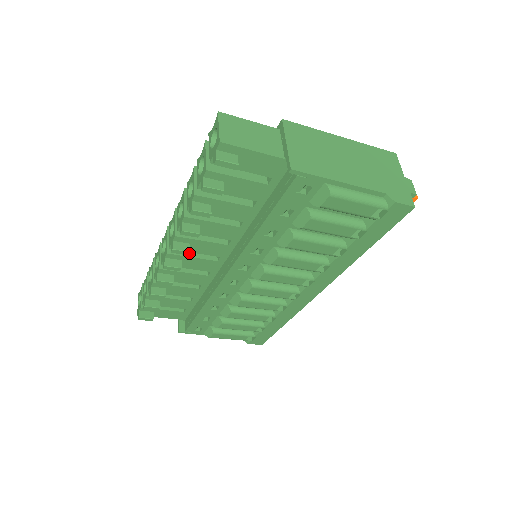
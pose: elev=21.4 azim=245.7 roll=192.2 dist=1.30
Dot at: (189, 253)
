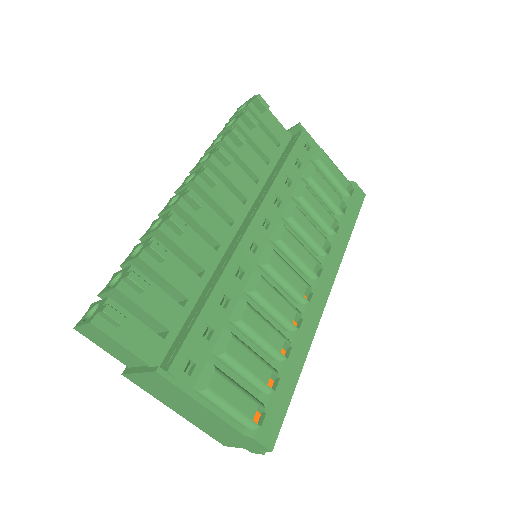
Dot at: occluded
